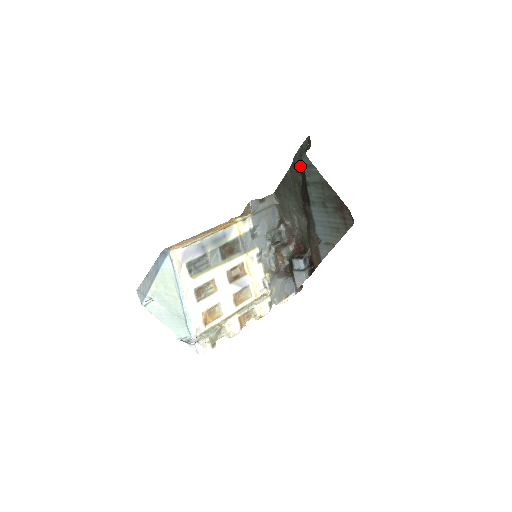
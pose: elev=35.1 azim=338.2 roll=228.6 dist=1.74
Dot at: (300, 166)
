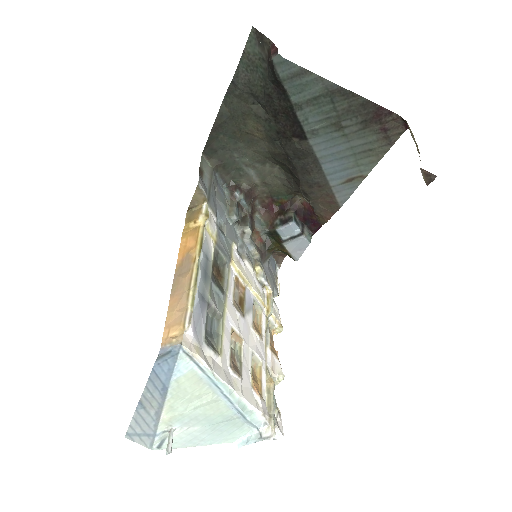
Dot at: (258, 86)
